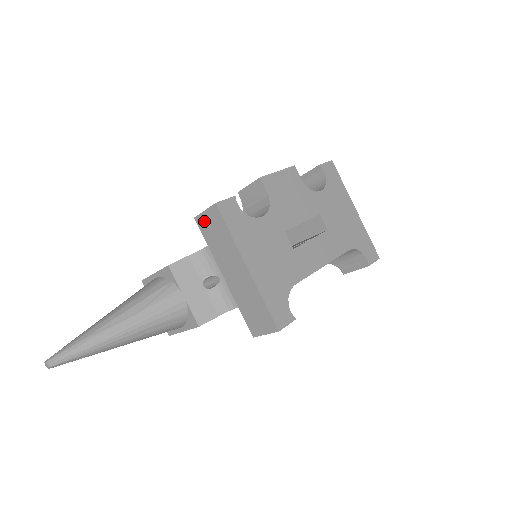
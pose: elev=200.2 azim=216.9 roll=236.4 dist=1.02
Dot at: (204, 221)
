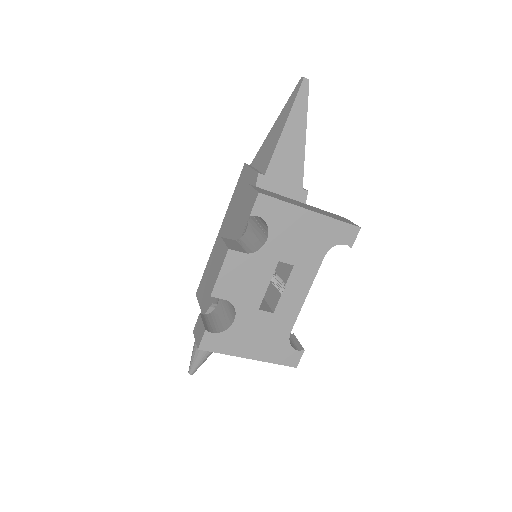
Dot at: occluded
